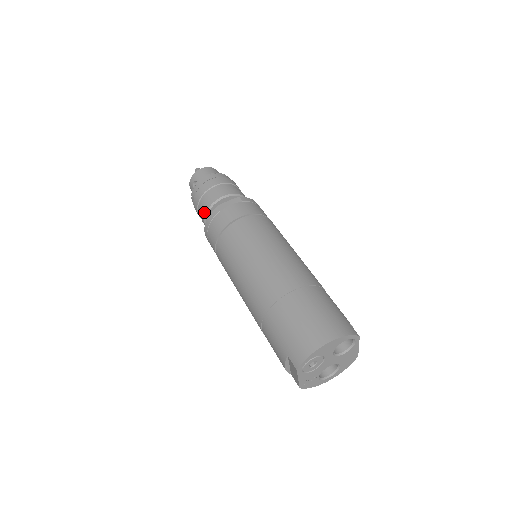
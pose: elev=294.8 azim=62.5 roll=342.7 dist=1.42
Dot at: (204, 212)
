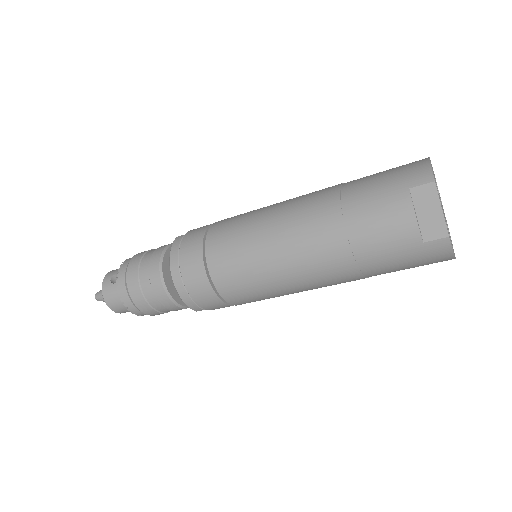
Dot at: (156, 263)
